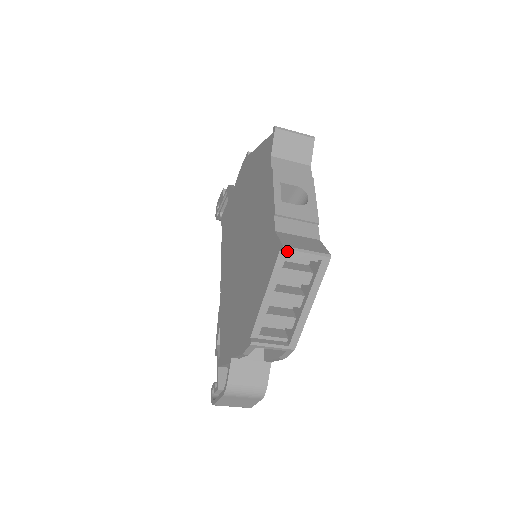
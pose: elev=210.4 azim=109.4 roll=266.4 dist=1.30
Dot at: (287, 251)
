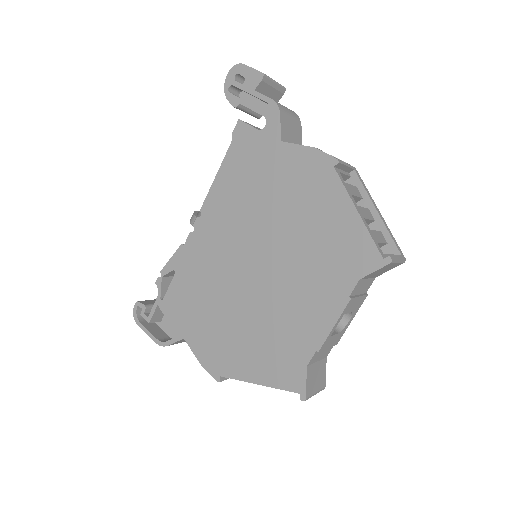
Dot at: (305, 400)
